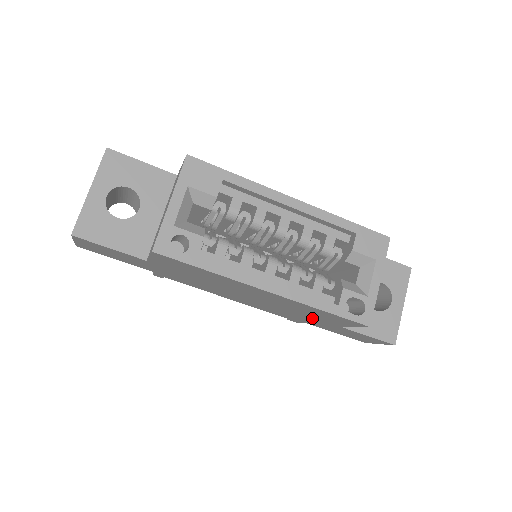
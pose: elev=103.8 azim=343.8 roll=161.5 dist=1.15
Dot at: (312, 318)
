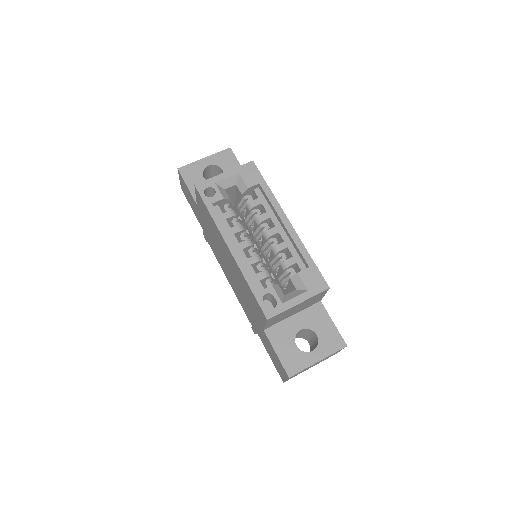
Dot at: (253, 312)
